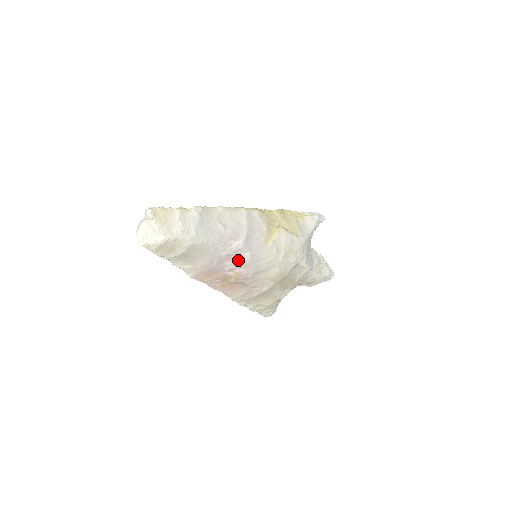
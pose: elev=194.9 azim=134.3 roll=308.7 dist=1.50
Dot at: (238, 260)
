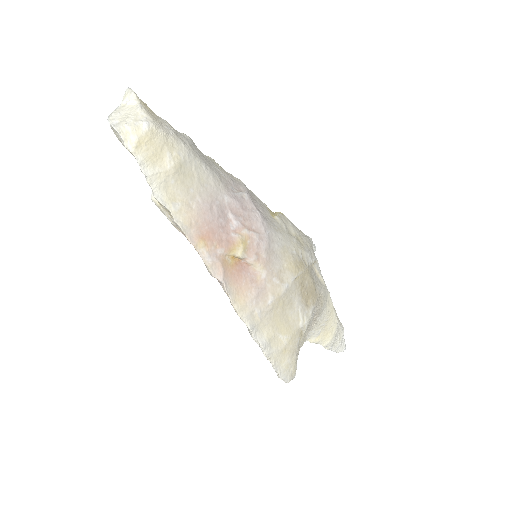
Dot at: (245, 216)
